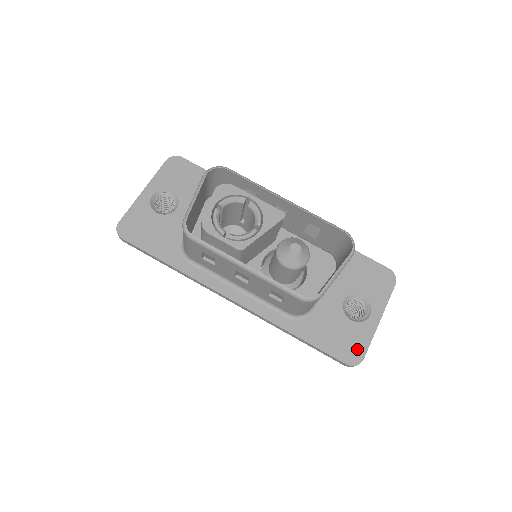
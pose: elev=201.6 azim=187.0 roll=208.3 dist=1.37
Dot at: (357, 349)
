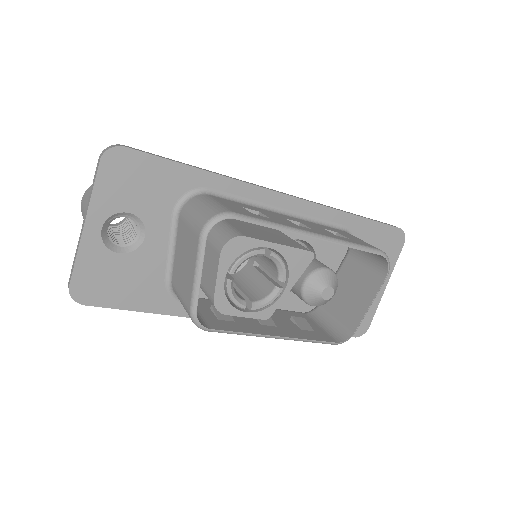
Dot at: (364, 321)
